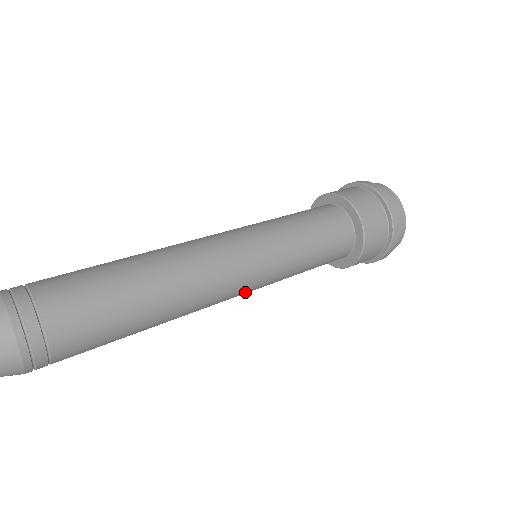
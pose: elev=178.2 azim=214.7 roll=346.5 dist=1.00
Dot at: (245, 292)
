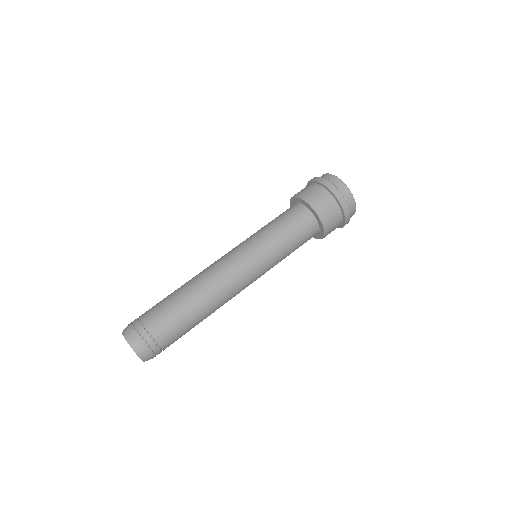
Dot at: occluded
